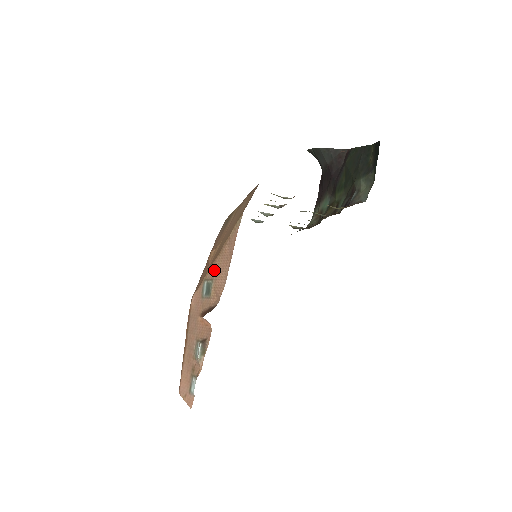
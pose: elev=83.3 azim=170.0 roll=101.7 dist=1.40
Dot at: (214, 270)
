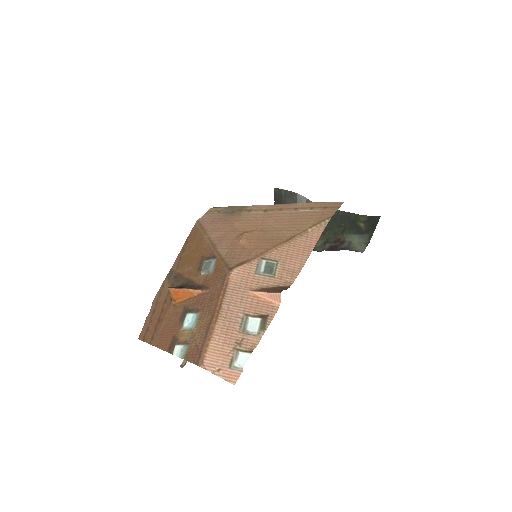
Dot at: (281, 253)
